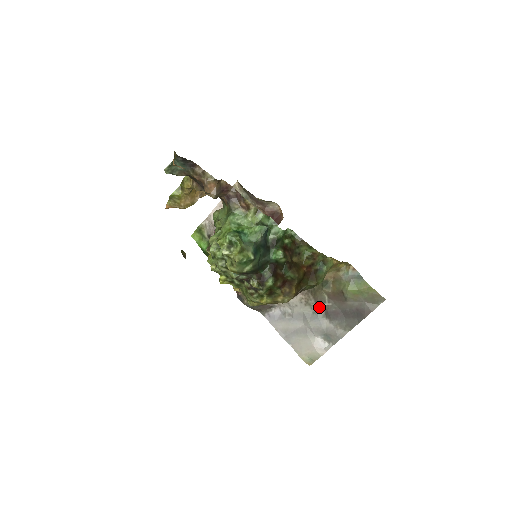
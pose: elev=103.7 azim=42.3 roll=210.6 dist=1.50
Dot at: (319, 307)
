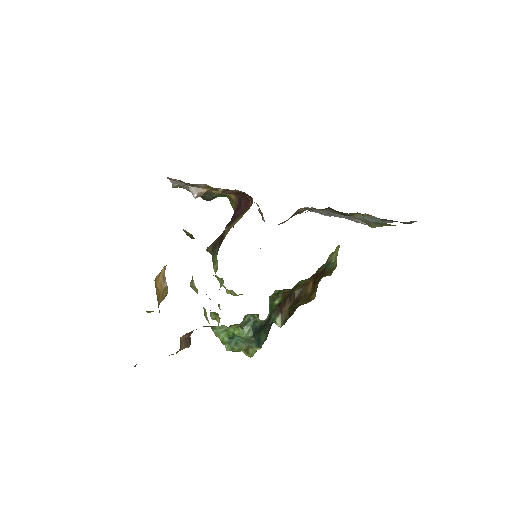
Dot at: occluded
